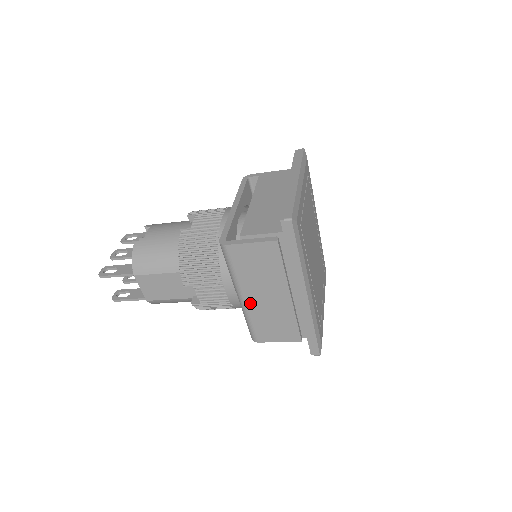
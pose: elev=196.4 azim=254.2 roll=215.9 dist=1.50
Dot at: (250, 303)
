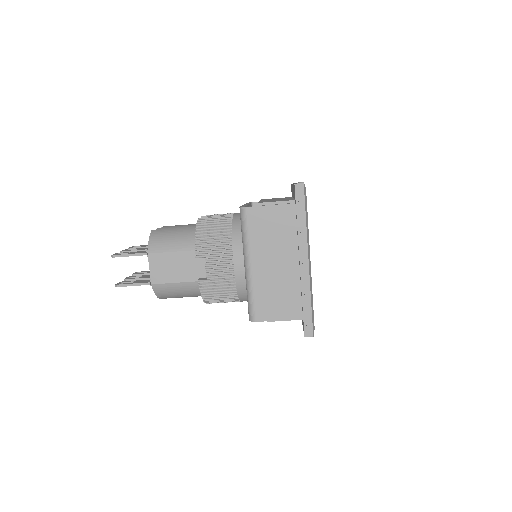
Dot at: (256, 272)
